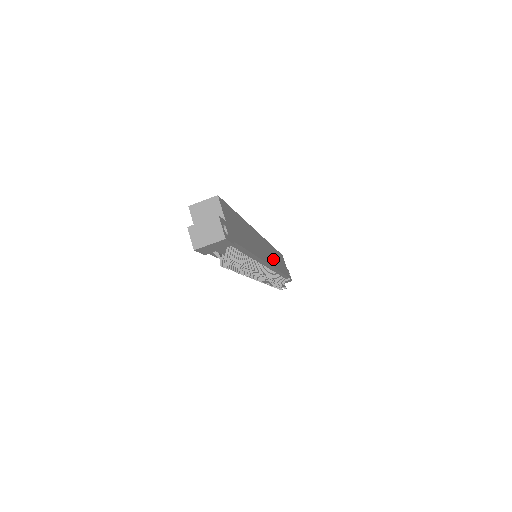
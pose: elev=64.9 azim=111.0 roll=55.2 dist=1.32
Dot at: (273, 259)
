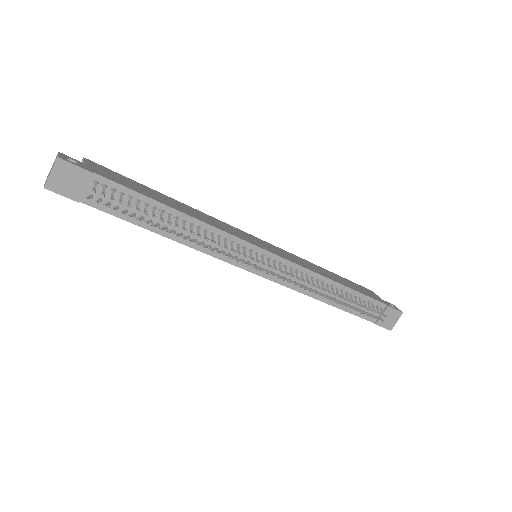
Dot at: (299, 262)
